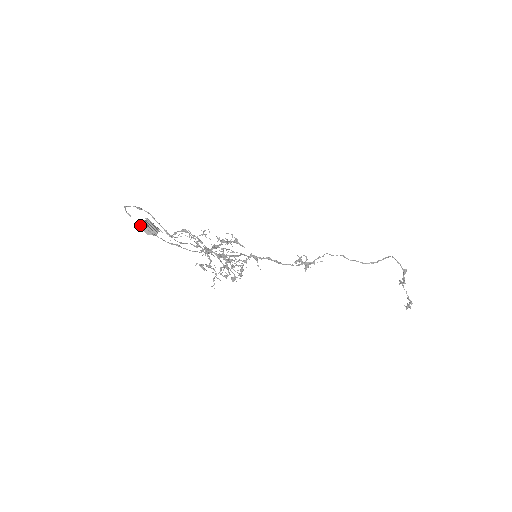
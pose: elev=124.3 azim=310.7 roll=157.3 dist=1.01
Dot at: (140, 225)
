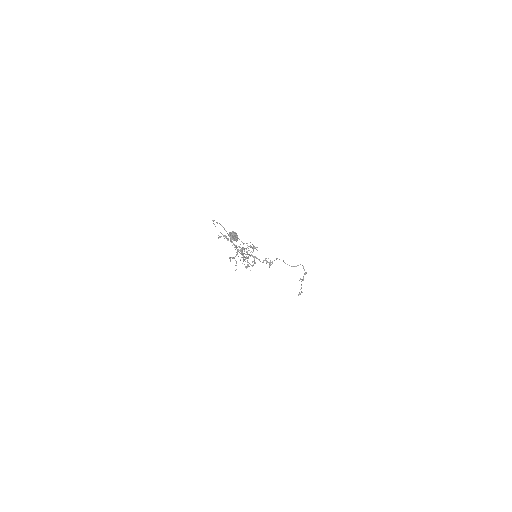
Dot at: (229, 234)
